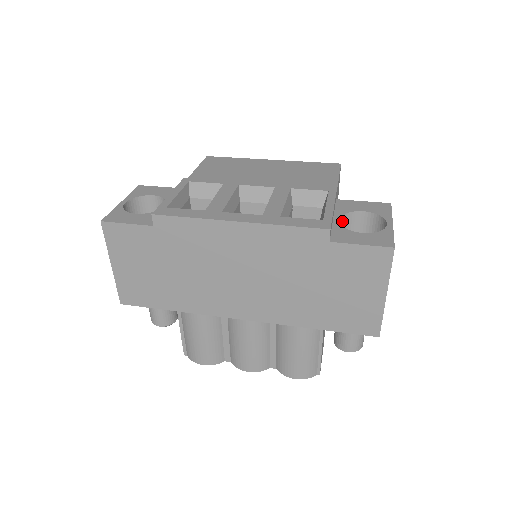
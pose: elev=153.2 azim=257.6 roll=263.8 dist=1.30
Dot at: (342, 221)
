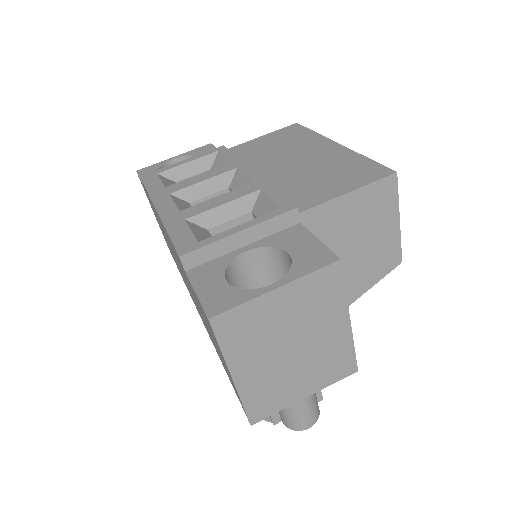
Dot at: (263, 255)
